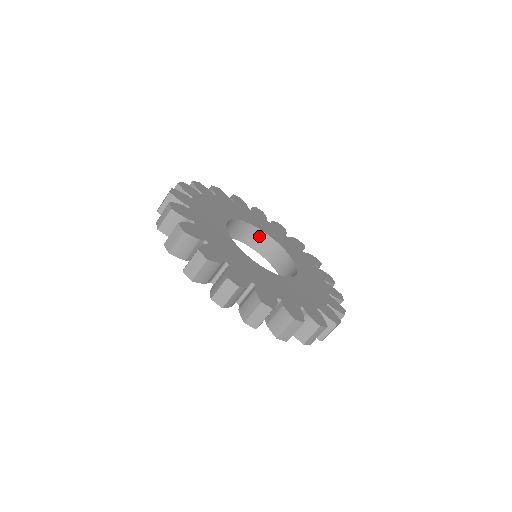
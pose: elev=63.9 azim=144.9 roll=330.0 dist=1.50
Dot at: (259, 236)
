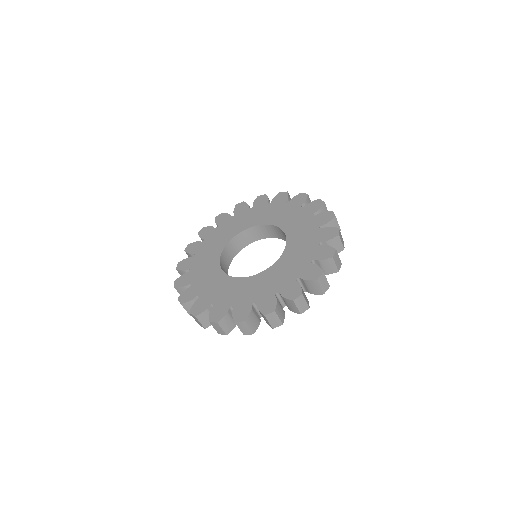
Dot at: (233, 244)
